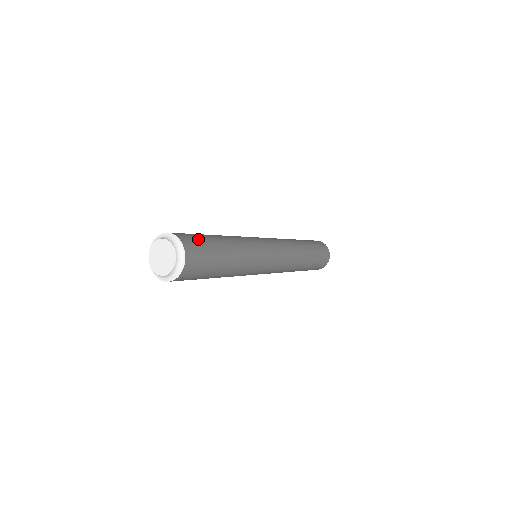
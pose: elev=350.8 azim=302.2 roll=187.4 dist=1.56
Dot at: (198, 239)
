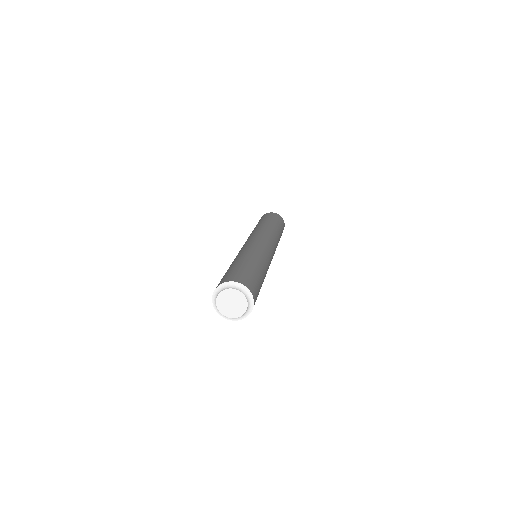
Dot at: (248, 276)
